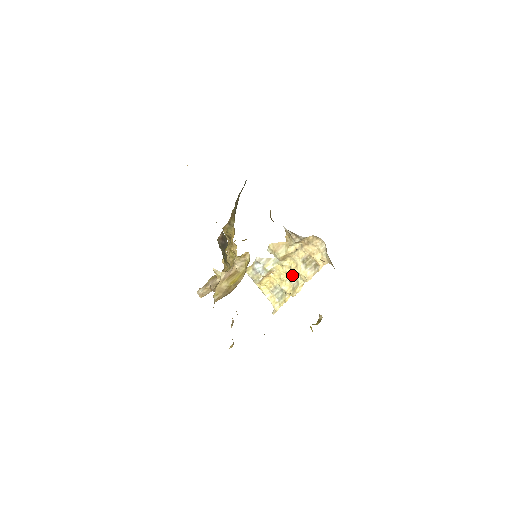
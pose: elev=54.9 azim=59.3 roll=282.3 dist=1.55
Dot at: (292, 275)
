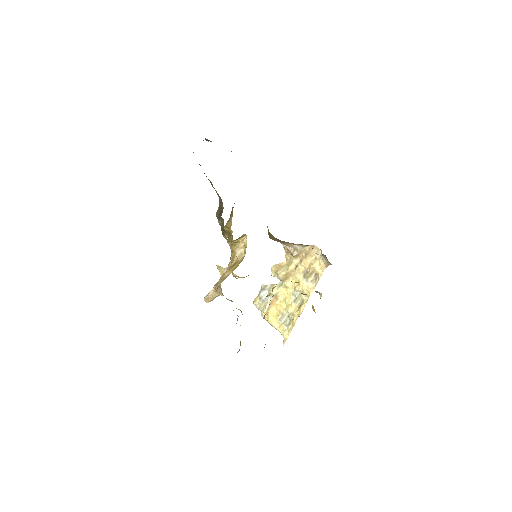
Dot at: (296, 295)
